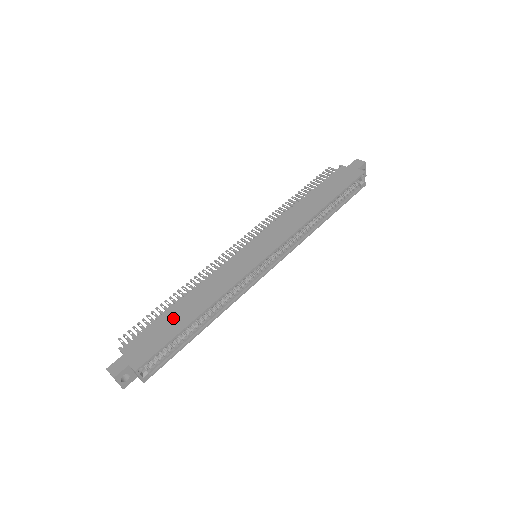
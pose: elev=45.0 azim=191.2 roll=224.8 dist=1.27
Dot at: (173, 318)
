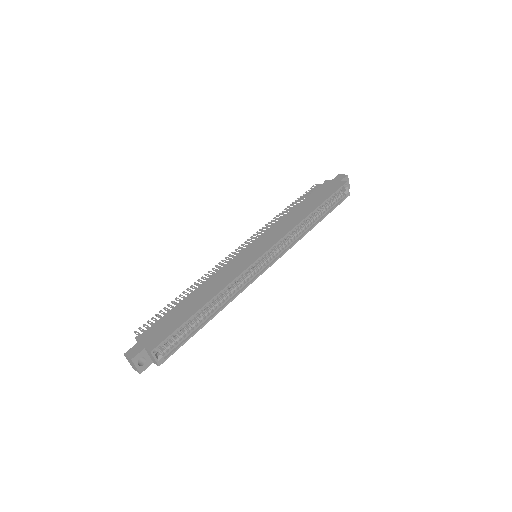
Dot at: (183, 308)
